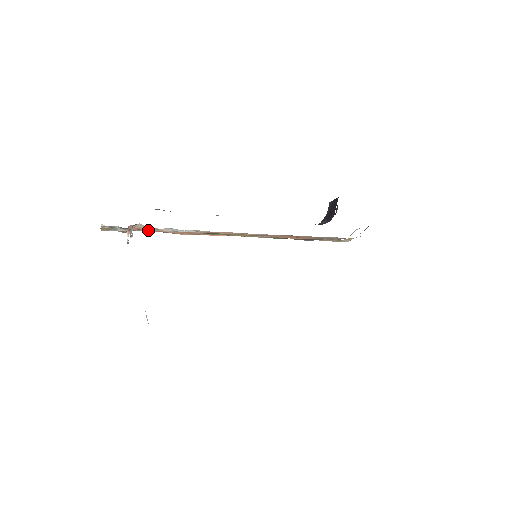
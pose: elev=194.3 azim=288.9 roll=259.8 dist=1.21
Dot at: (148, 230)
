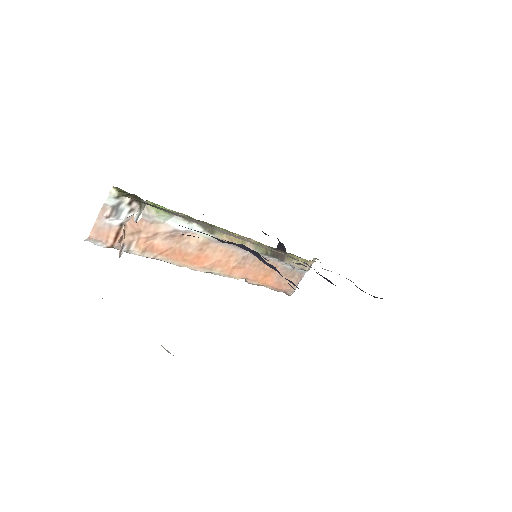
Dot at: (145, 233)
